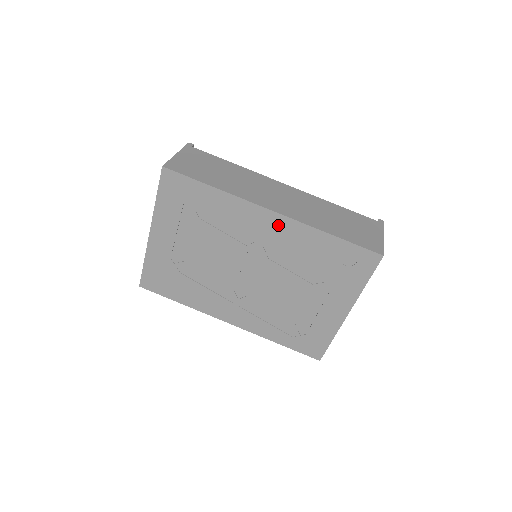
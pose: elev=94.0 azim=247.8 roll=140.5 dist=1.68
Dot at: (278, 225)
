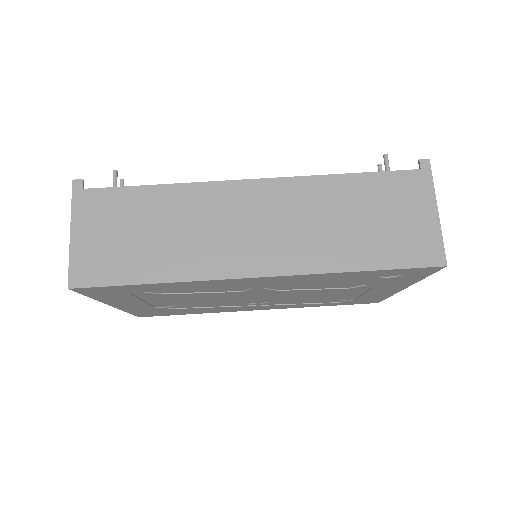
Dot at: (274, 280)
